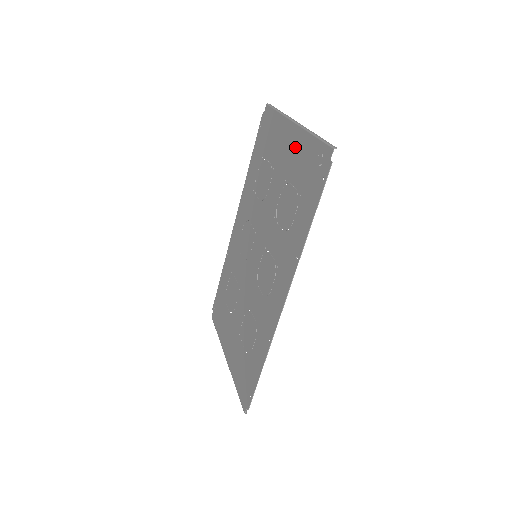
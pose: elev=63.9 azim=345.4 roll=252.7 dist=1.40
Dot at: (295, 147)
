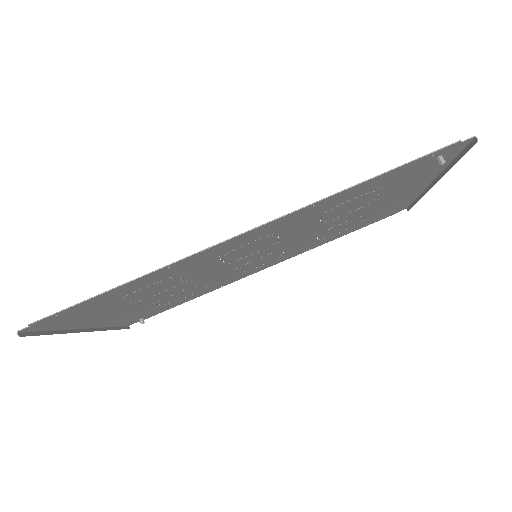
Dot at: (414, 184)
